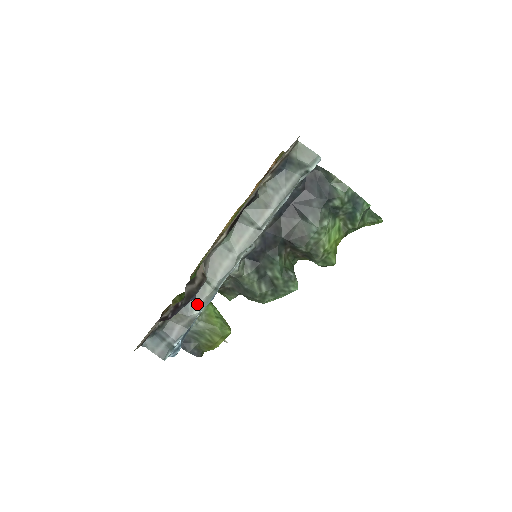
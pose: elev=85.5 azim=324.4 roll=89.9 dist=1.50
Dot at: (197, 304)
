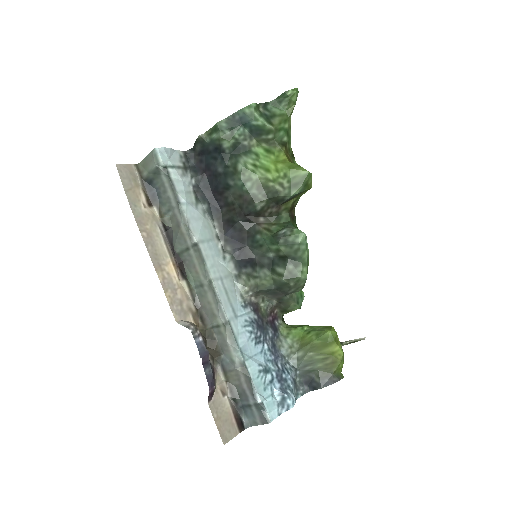
Dot at: (229, 351)
